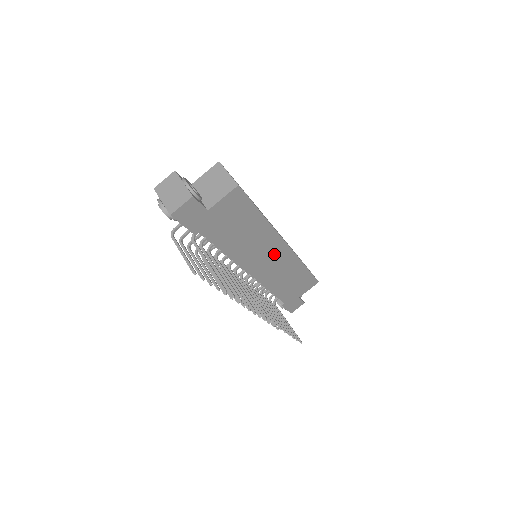
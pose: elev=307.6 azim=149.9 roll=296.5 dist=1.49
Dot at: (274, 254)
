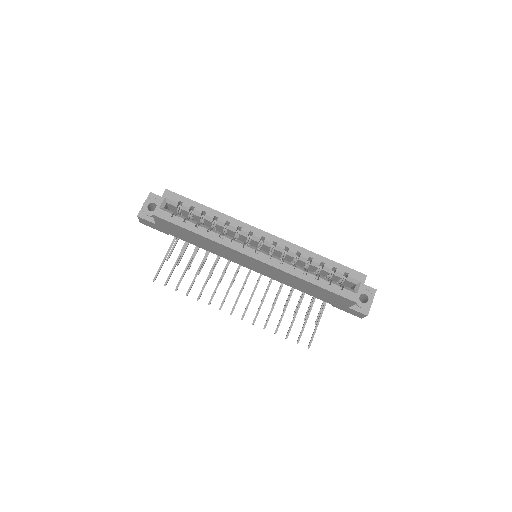
Dot at: (252, 262)
